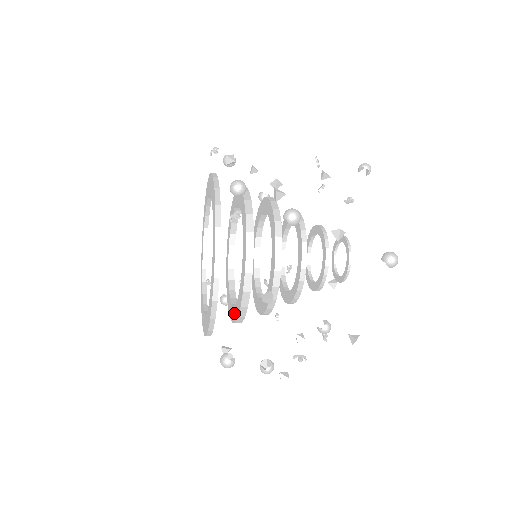
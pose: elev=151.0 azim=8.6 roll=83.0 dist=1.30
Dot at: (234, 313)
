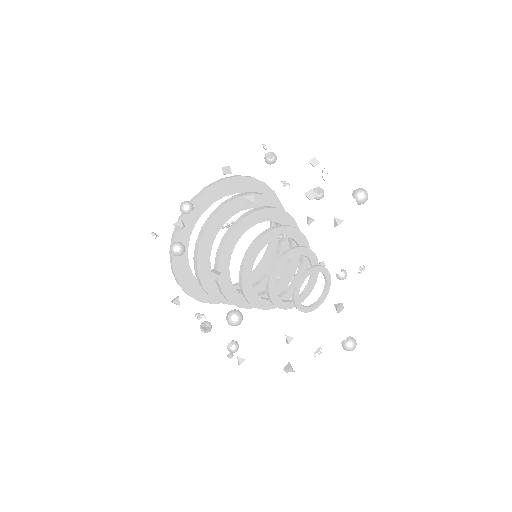
Dot at: occluded
